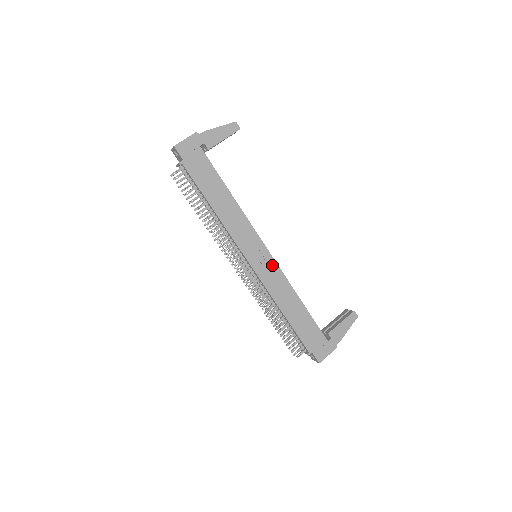
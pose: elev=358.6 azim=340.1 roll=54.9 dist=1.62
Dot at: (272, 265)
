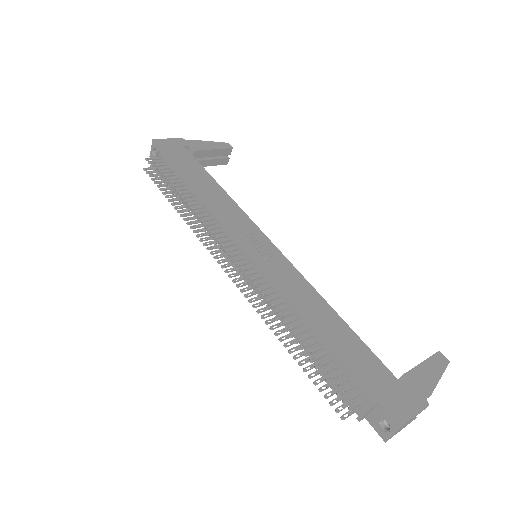
Dot at: (281, 261)
